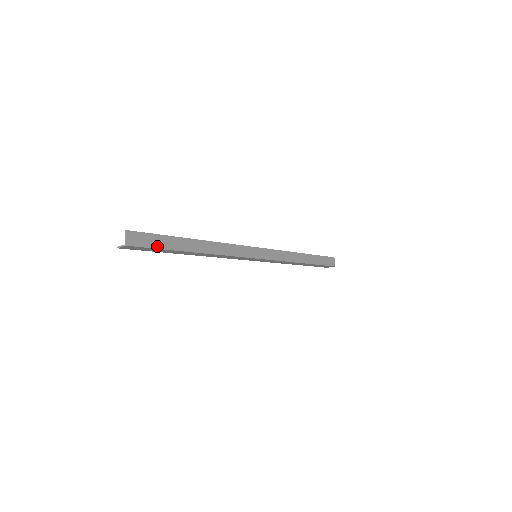
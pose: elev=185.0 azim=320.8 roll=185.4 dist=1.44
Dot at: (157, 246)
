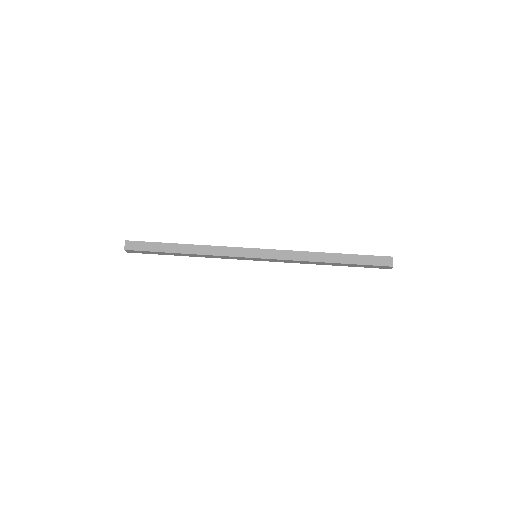
Dot at: (148, 250)
